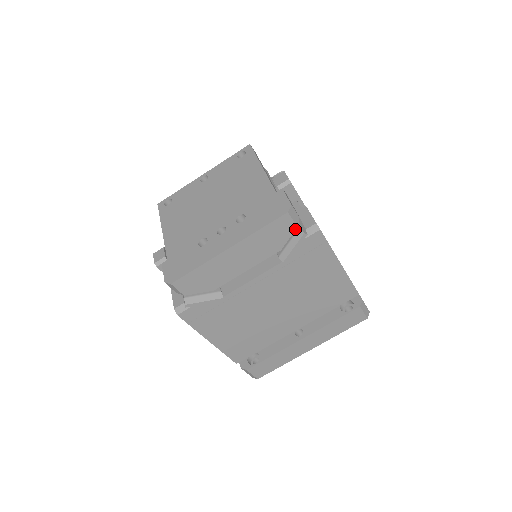
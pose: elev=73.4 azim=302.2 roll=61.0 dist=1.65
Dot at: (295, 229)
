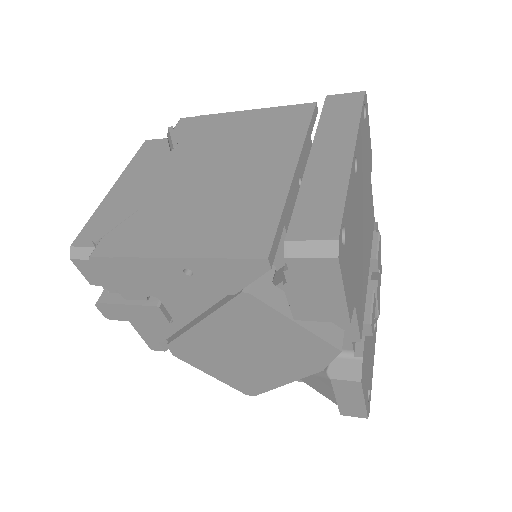
Dot at: (167, 140)
